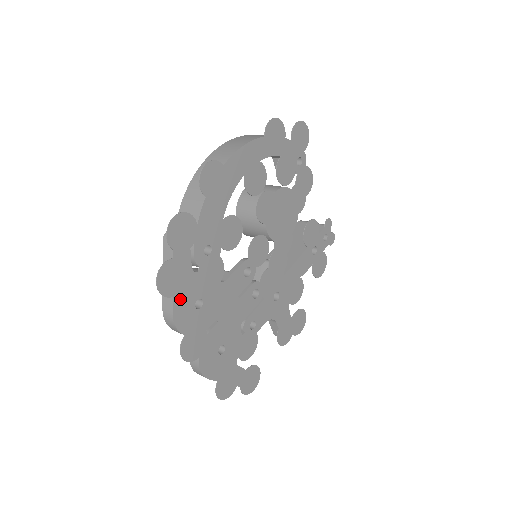
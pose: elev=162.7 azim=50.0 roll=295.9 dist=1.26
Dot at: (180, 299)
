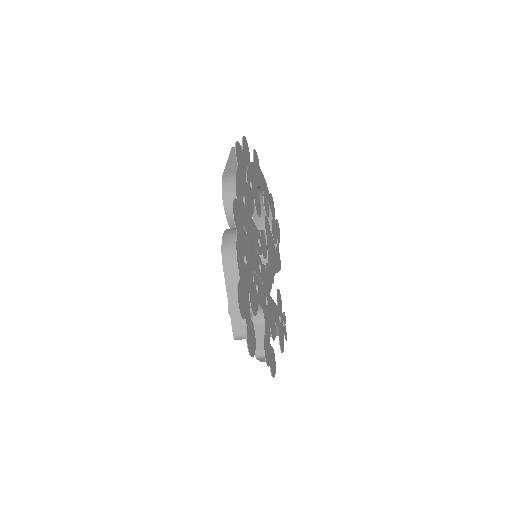
Dot at: (239, 175)
